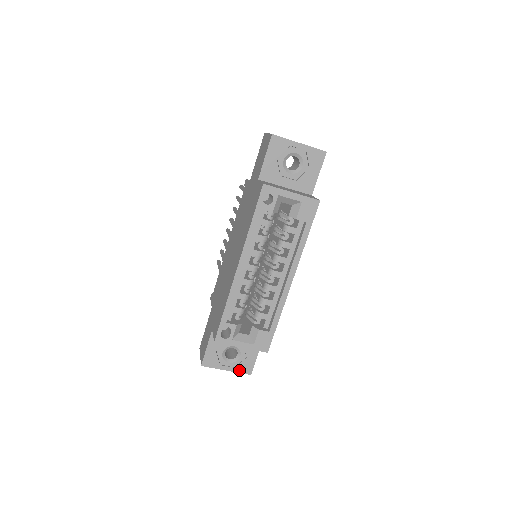
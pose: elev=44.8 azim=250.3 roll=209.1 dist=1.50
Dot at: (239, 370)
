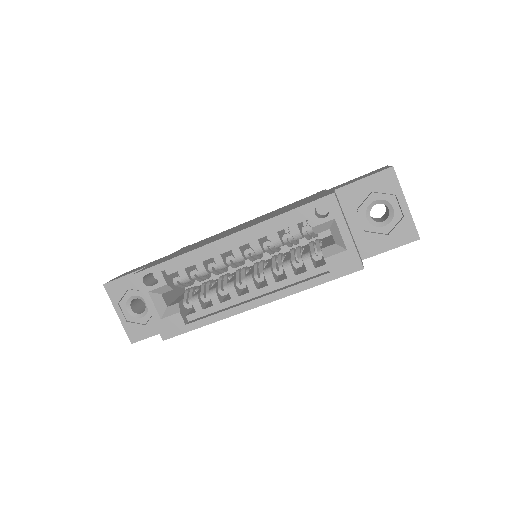
Dot at: (127, 327)
